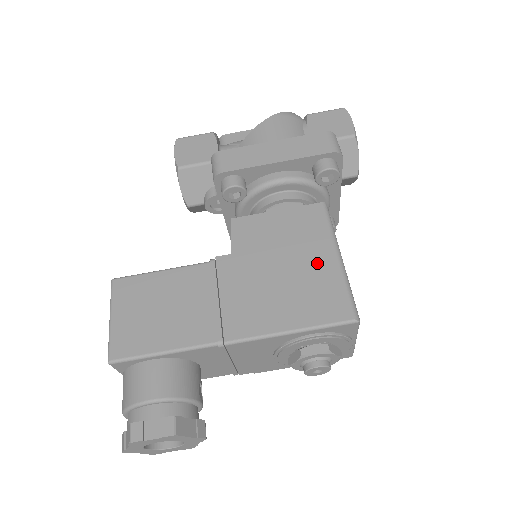
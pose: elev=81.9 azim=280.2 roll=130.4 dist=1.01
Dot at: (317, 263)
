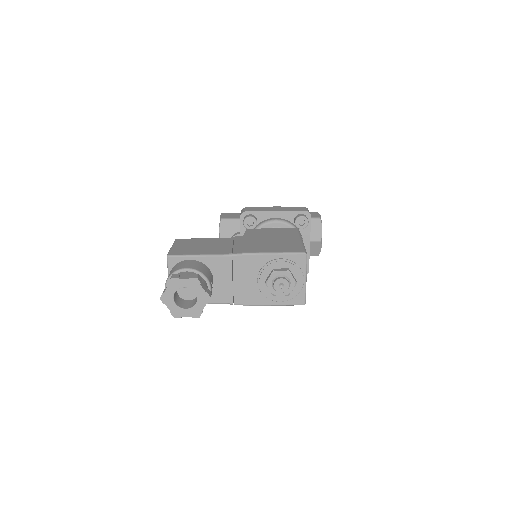
Dot at: (289, 240)
